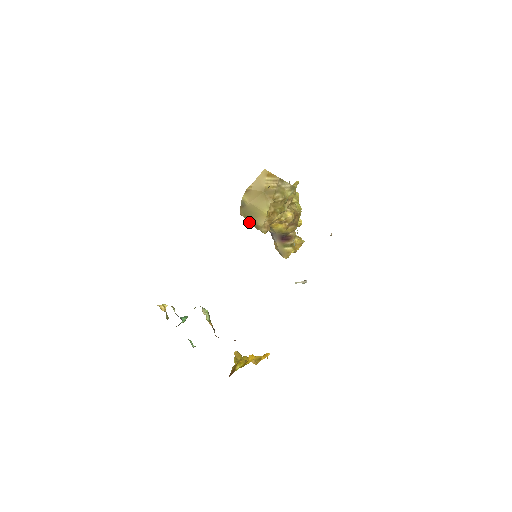
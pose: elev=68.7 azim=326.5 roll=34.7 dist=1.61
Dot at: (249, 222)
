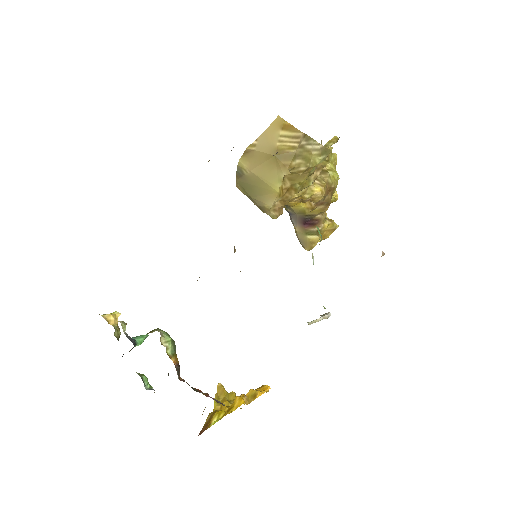
Dot at: occluded
